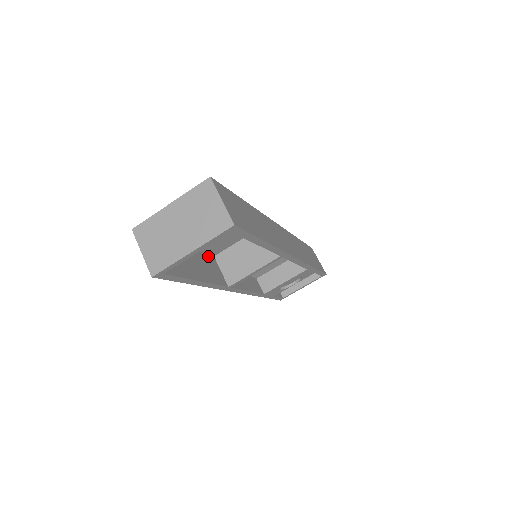
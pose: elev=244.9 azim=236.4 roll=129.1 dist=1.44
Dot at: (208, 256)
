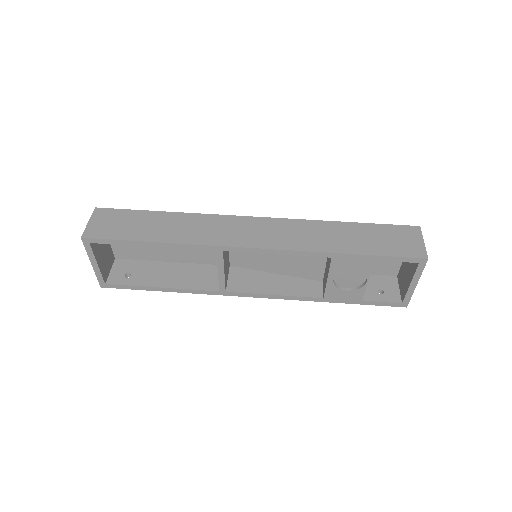
Dot at: (209, 266)
